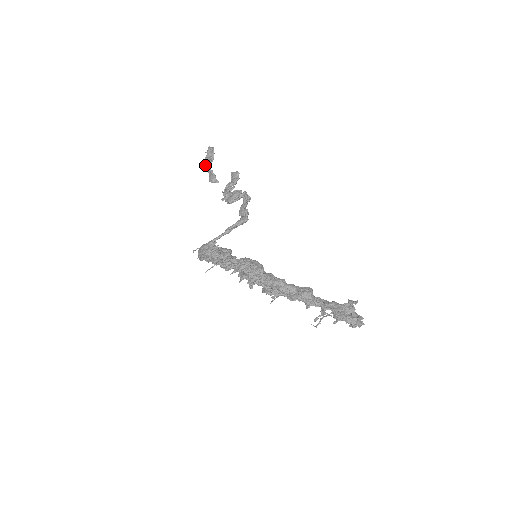
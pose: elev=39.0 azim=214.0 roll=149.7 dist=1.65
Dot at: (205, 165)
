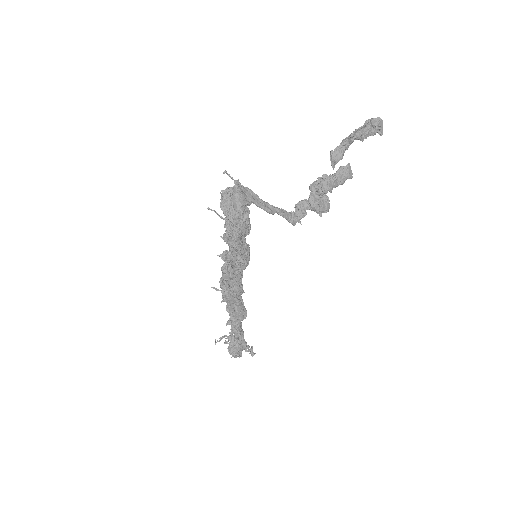
Dot at: (355, 138)
